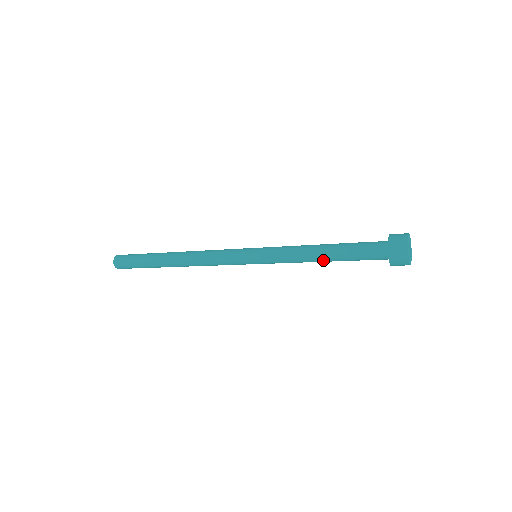
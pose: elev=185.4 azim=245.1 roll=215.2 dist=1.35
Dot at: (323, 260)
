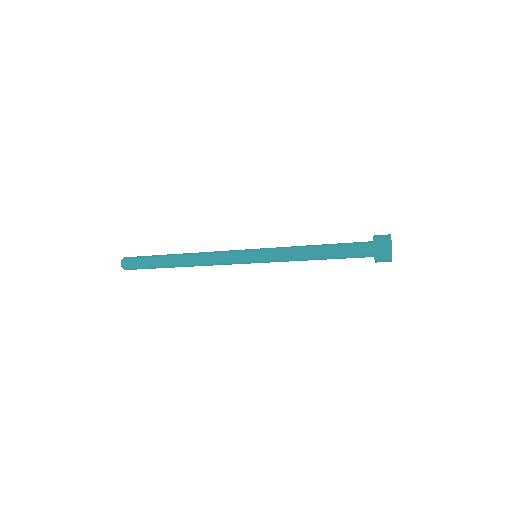
Dot at: (316, 251)
